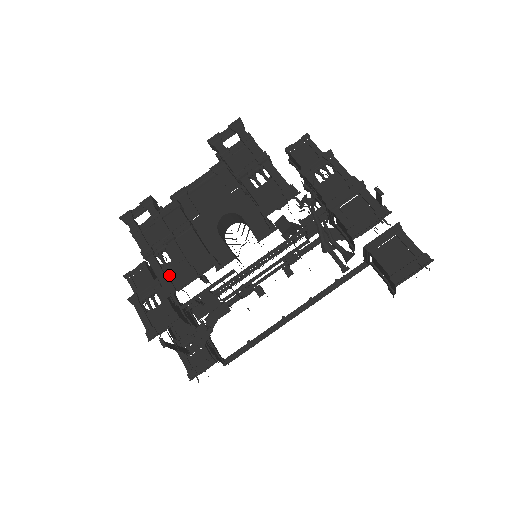
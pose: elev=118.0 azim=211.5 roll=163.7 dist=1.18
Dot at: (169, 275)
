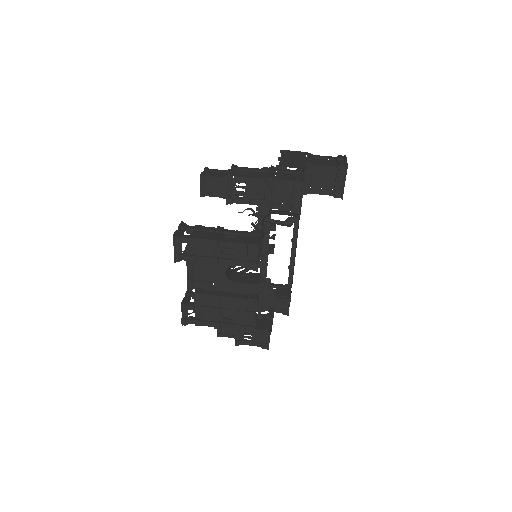
Dot at: (241, 323)
